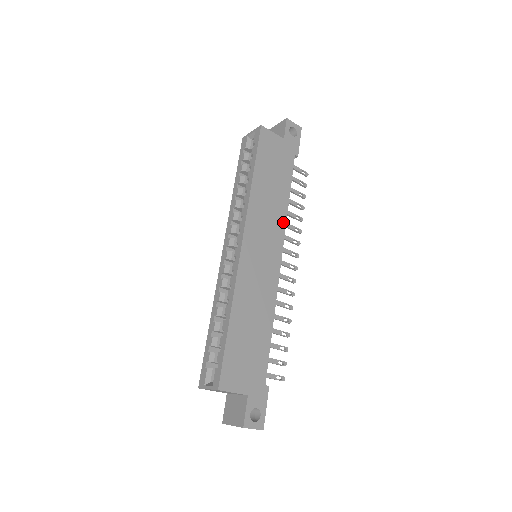
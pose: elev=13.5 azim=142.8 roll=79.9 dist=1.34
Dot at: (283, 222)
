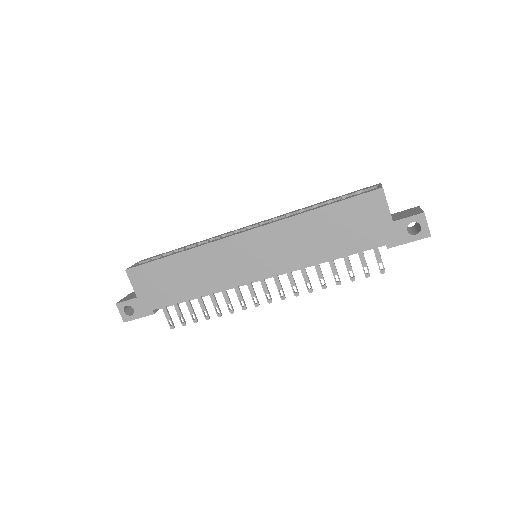
Dot at: (297, 265)
